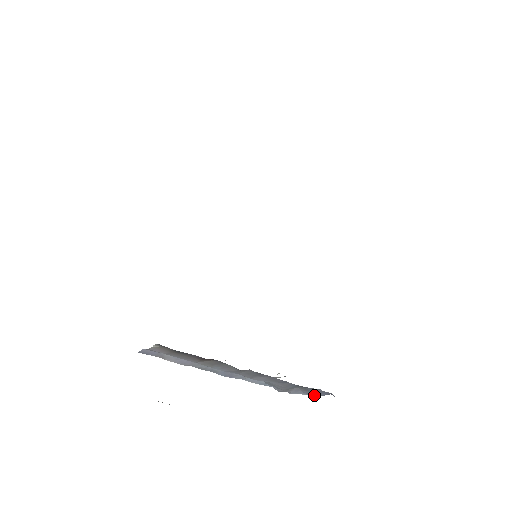
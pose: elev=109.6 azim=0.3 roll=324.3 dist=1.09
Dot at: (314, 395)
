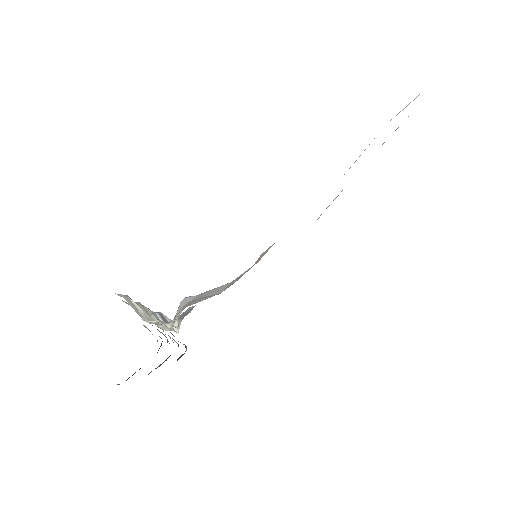
Dot at: occluded
